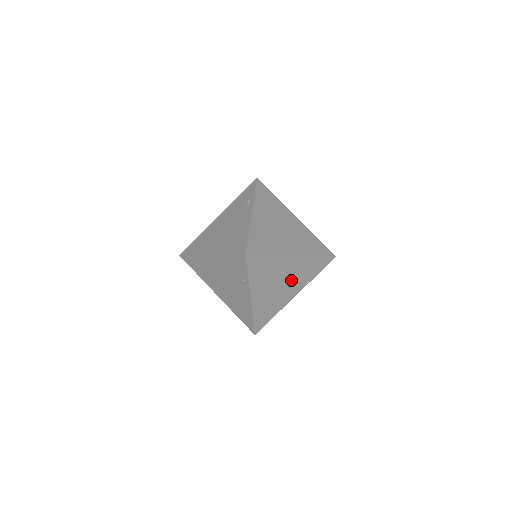
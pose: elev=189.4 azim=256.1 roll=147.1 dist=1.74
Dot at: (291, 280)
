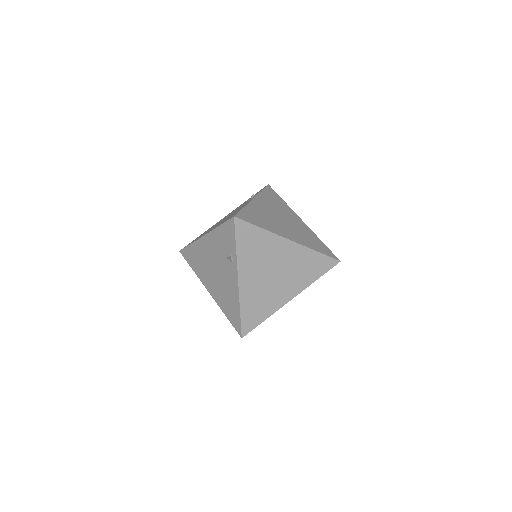
Dot at: (287, 274)
